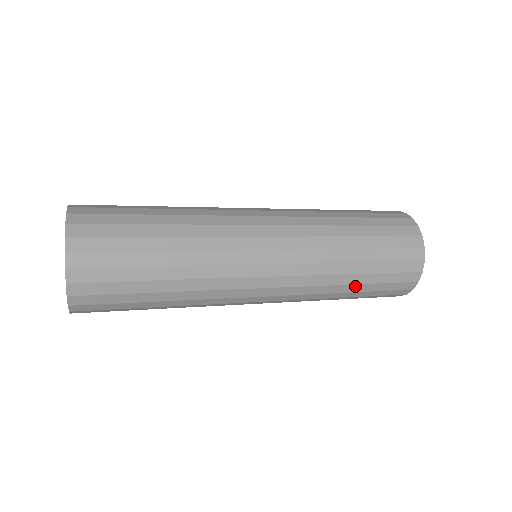
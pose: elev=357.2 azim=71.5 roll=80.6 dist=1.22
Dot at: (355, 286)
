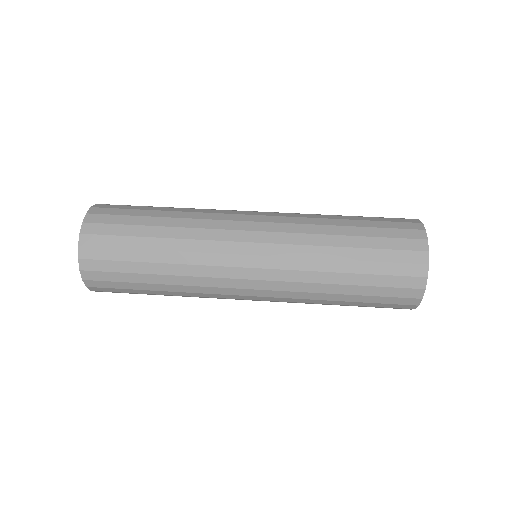
Dot at: (347, 287)
